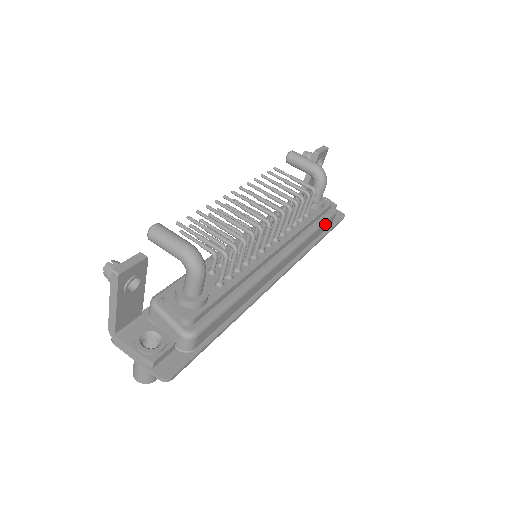
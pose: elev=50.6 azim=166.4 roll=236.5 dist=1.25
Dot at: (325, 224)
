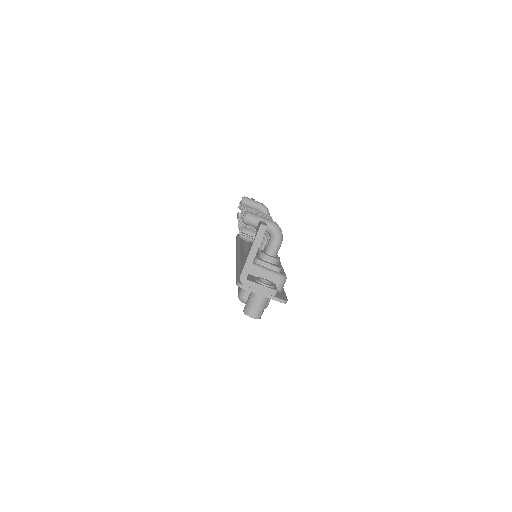
Dot at: occluded
